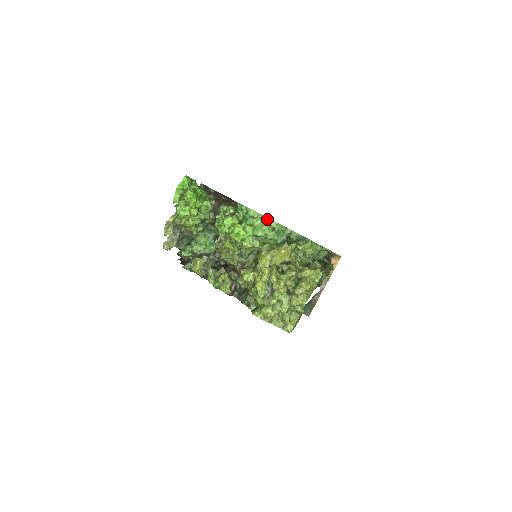
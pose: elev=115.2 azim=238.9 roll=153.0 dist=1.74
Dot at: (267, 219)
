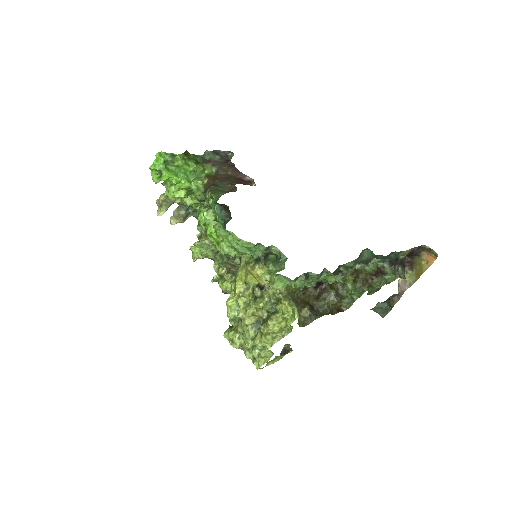
Dot at: (227, 230)
